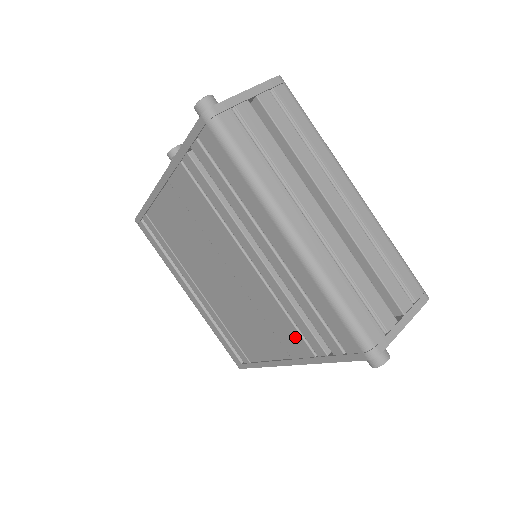
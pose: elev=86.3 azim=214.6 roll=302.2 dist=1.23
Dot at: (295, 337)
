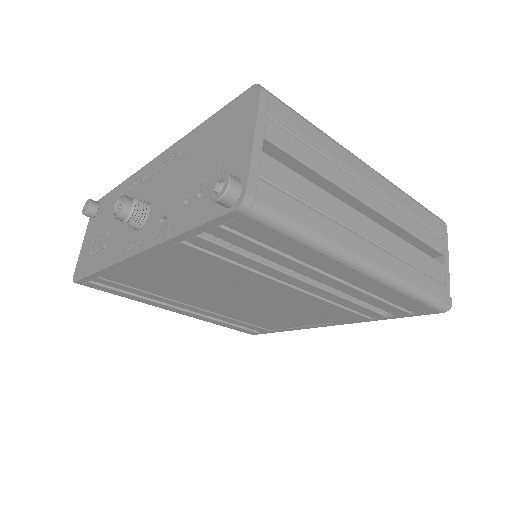
Dot at: (346, 314)
